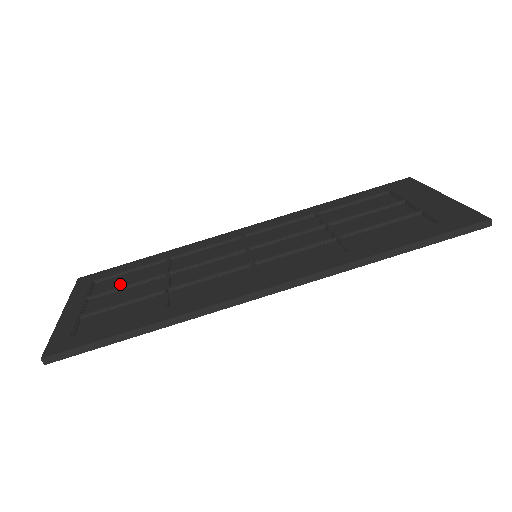
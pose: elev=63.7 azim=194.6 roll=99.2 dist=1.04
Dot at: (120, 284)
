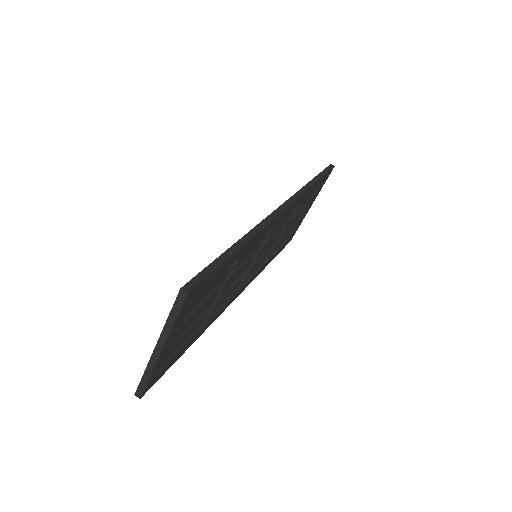
Dot at: occluded
